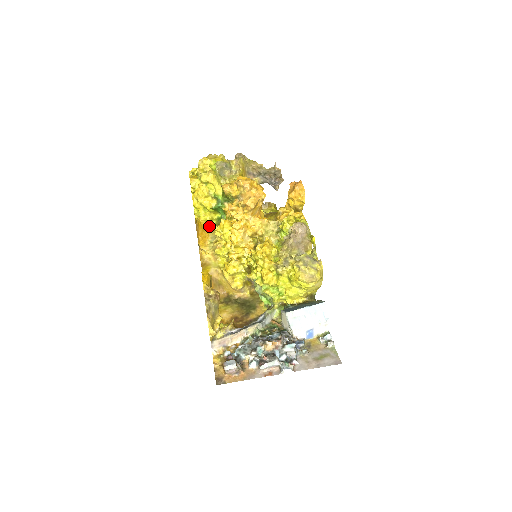
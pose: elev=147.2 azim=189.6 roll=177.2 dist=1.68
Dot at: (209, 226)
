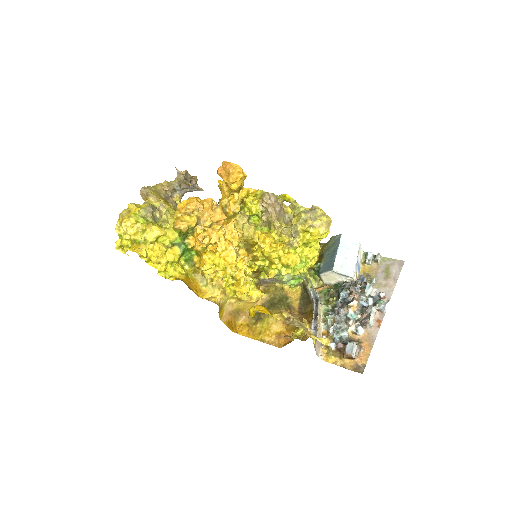
Dot at: (187, 275)
